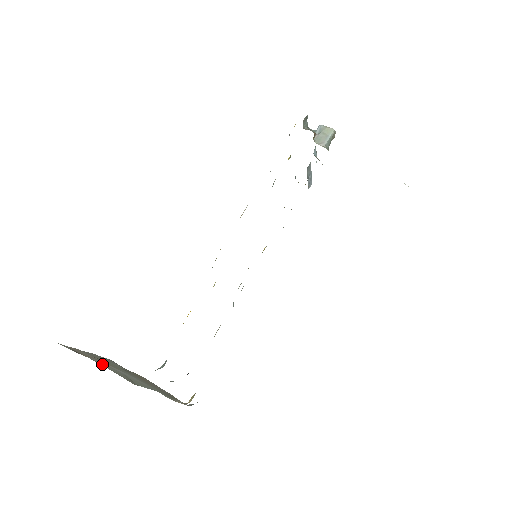
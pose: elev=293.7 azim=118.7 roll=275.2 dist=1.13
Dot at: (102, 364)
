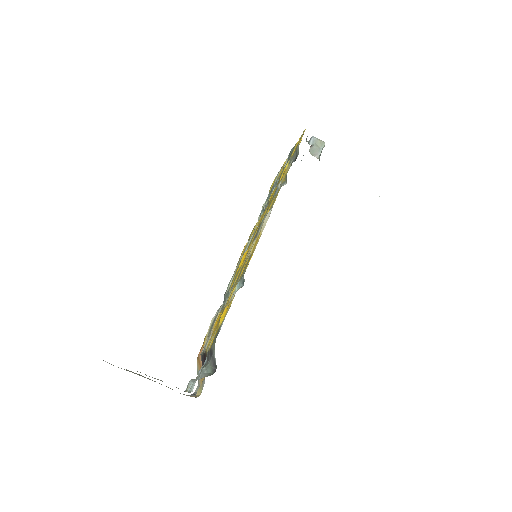
Dot at: occluded
